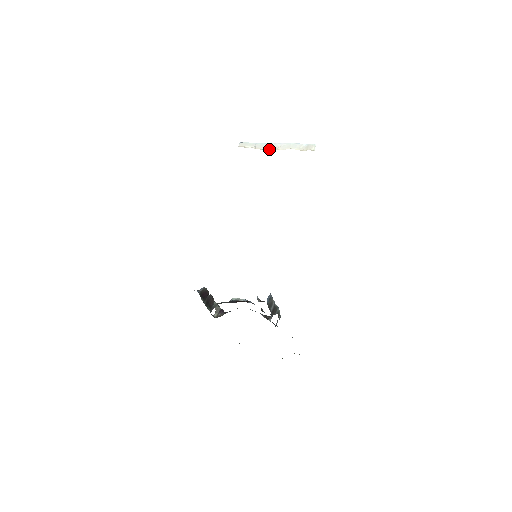
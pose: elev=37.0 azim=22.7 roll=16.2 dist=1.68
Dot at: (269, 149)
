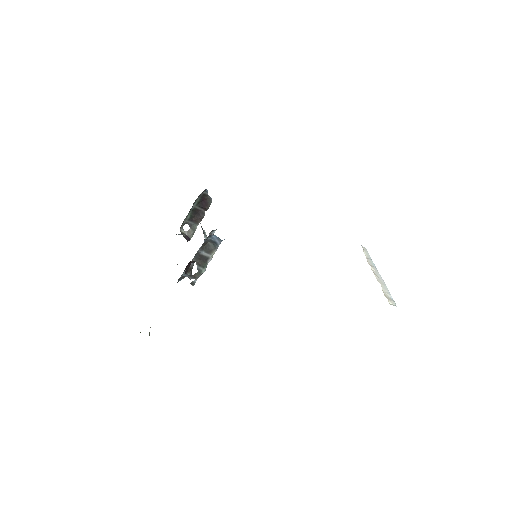
Dot at: (371, 268)
